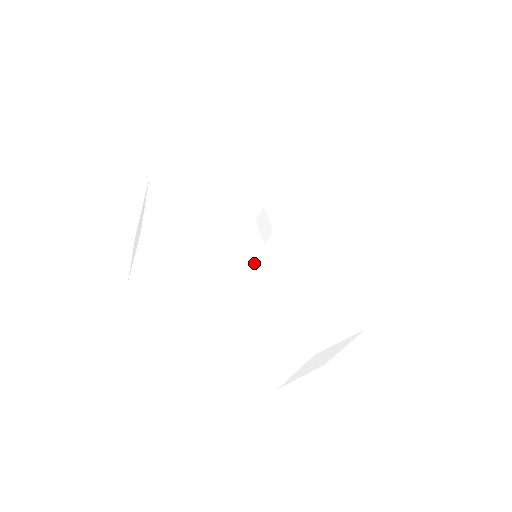
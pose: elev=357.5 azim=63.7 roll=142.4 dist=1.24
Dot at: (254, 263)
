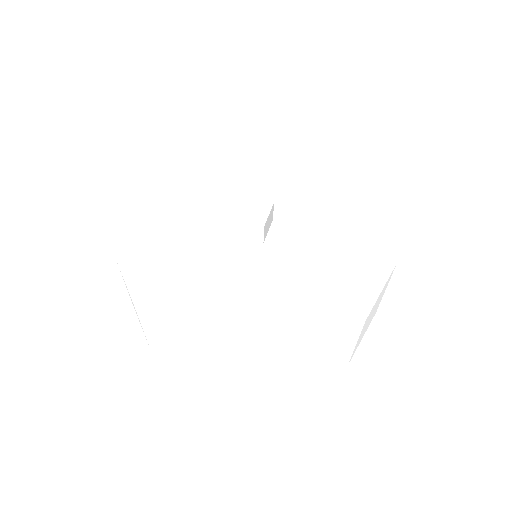
Dot at: (213, 250)
